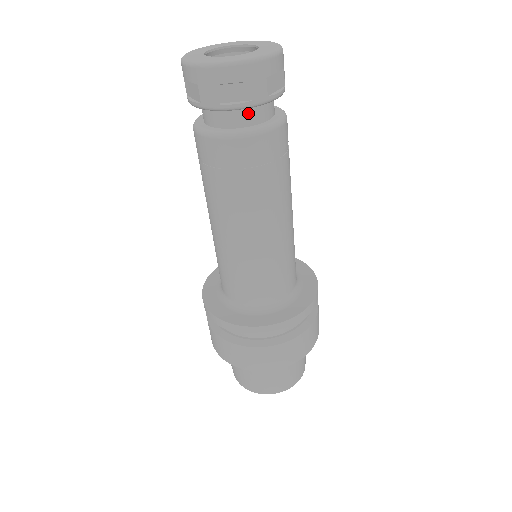
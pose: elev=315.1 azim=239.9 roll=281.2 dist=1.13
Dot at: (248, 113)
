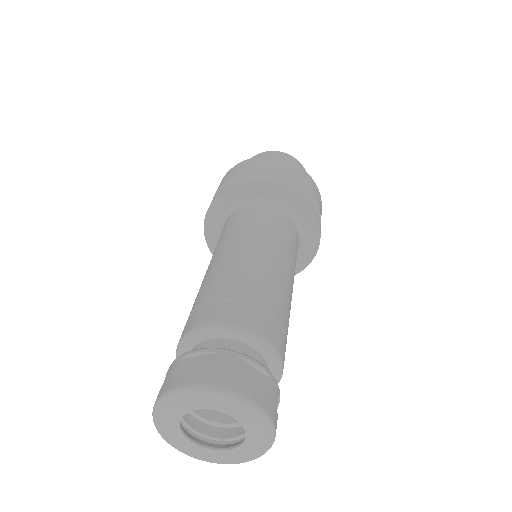
Dot at: occluded
